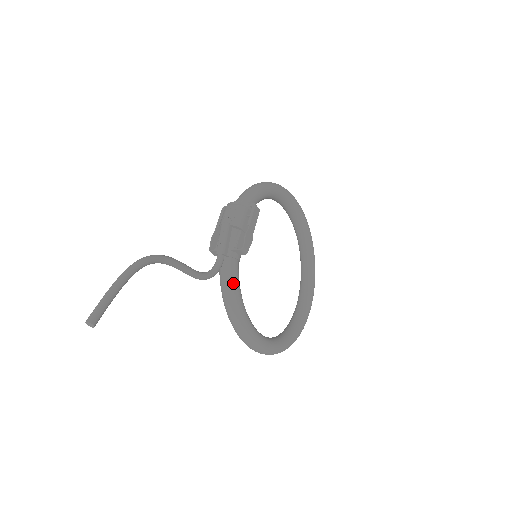
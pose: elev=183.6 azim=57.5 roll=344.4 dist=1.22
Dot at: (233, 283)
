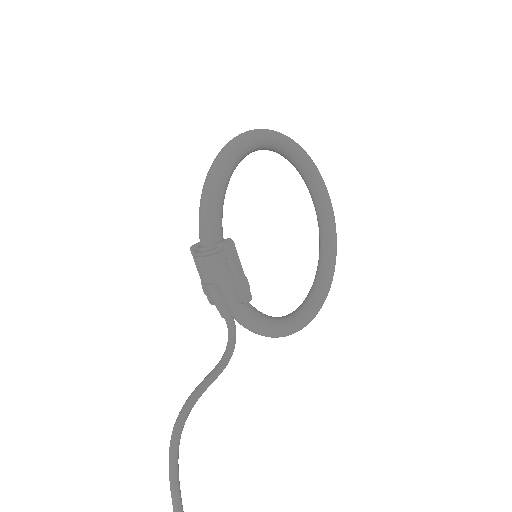
Dot at: (256, 325)
